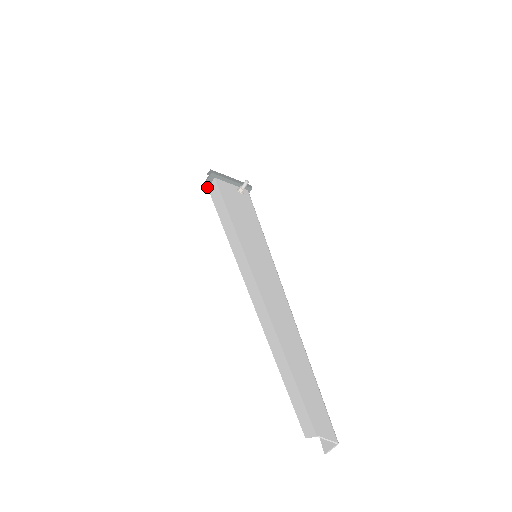
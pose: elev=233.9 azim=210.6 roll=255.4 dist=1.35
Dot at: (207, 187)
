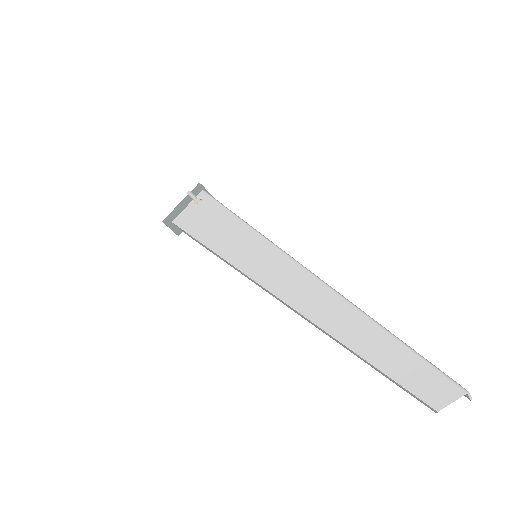
Dot at: (179, 231)
